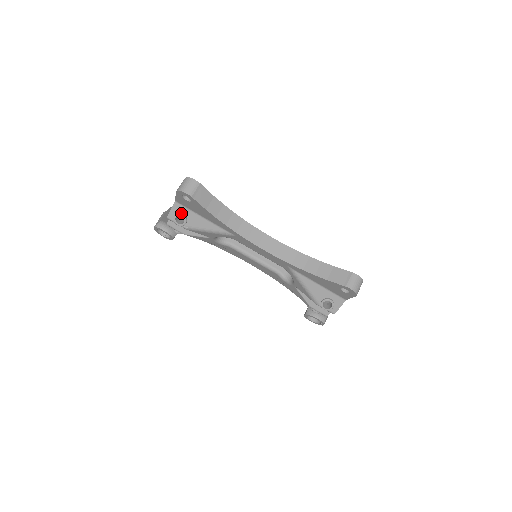
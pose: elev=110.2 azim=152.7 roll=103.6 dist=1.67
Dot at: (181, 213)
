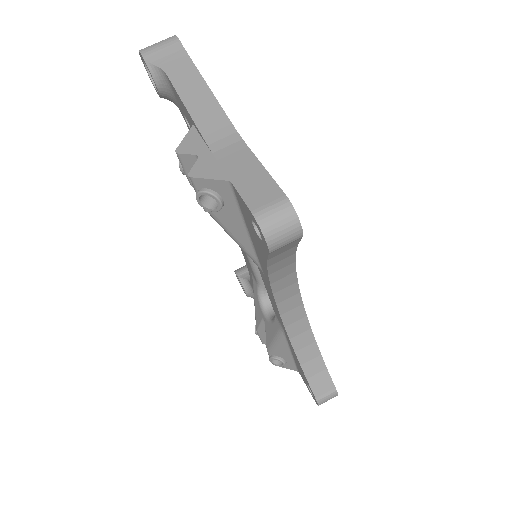
Dot at: (221, 199)
